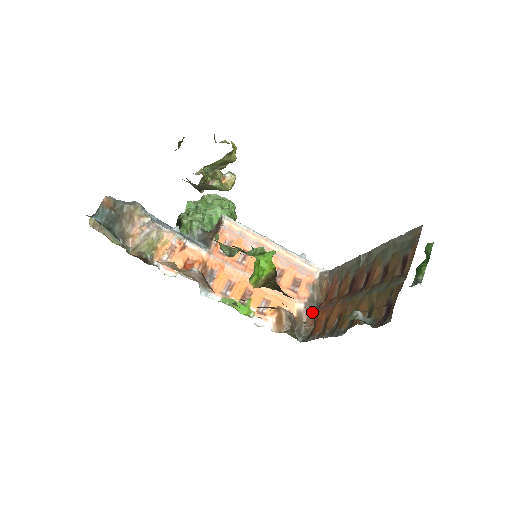
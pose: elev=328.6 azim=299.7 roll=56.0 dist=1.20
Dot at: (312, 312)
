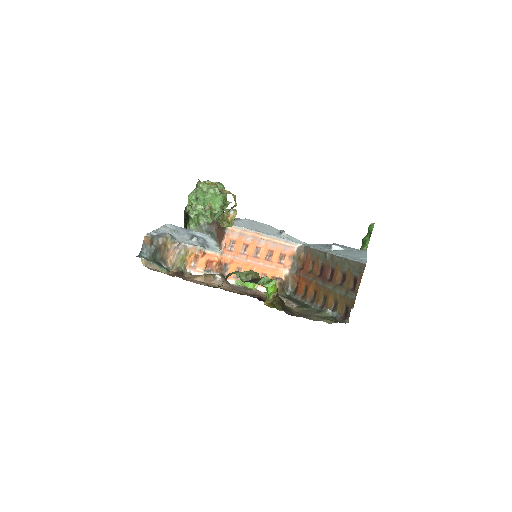
Dot at: (295, 275)
